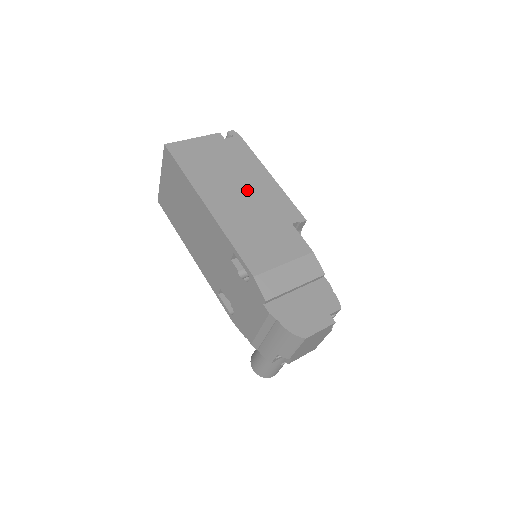
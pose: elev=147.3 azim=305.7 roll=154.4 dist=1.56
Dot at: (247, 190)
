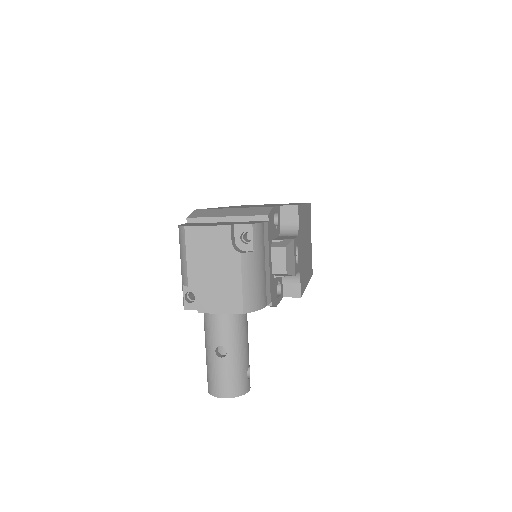
Dot at: occluded
